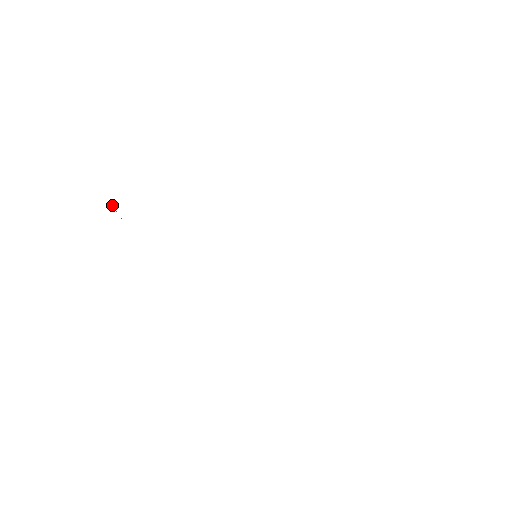
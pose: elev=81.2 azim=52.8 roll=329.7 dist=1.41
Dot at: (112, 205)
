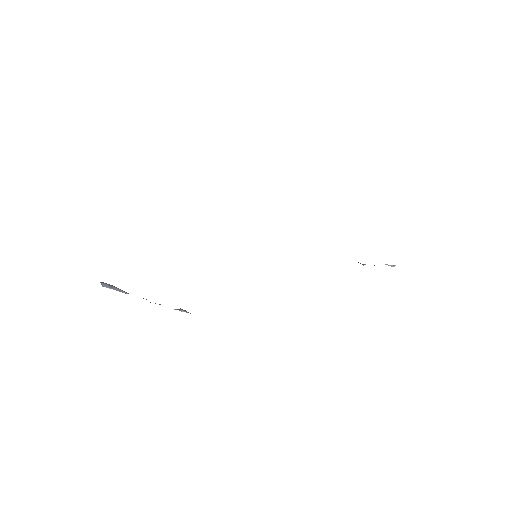
Dot at: occluded
